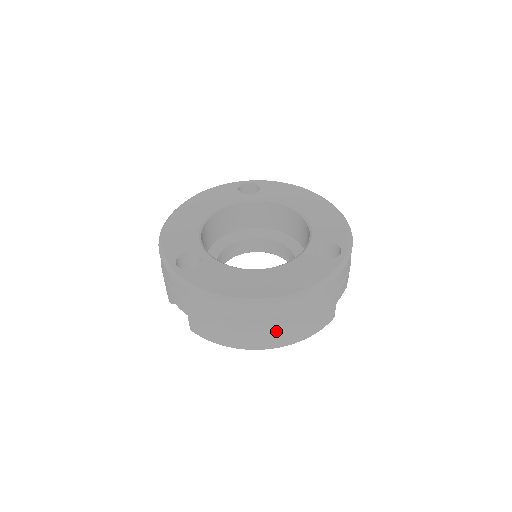
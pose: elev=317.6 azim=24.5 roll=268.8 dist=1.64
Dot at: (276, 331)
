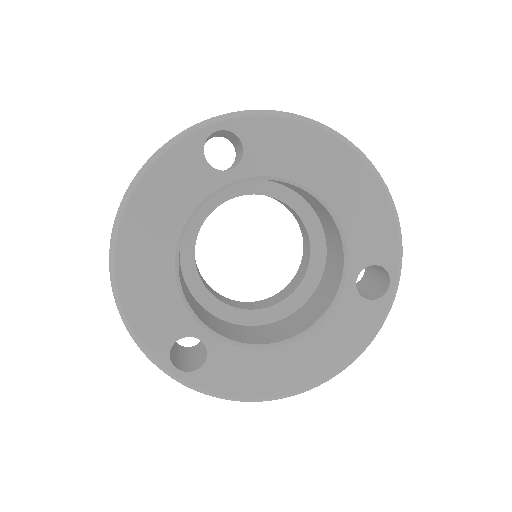
Dot at: occluded
